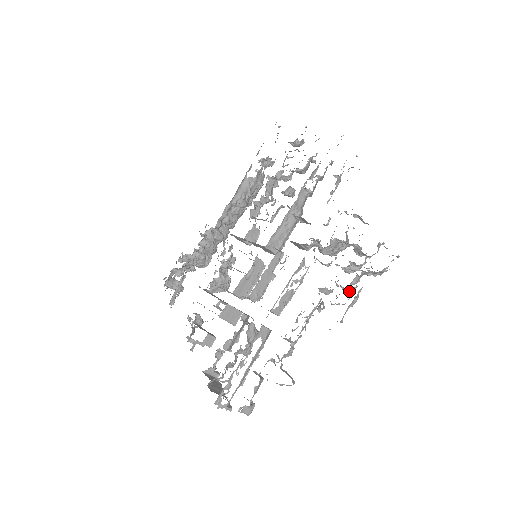
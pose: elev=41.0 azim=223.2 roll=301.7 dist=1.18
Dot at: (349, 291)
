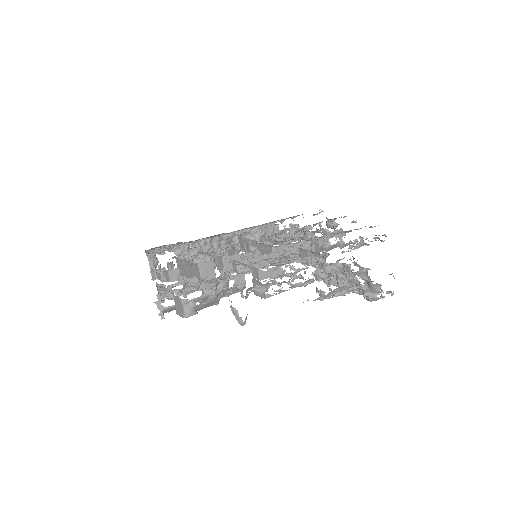
Dot at: occluded
